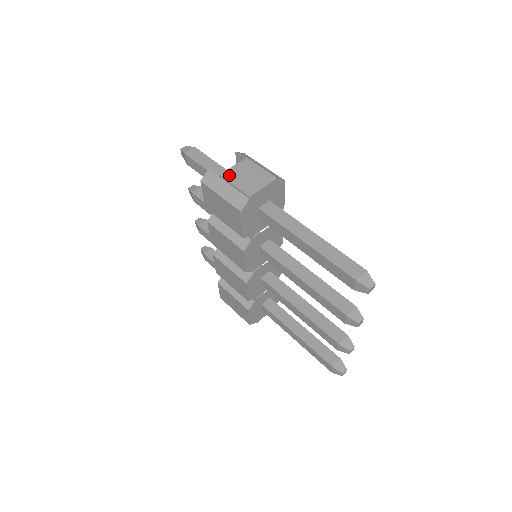
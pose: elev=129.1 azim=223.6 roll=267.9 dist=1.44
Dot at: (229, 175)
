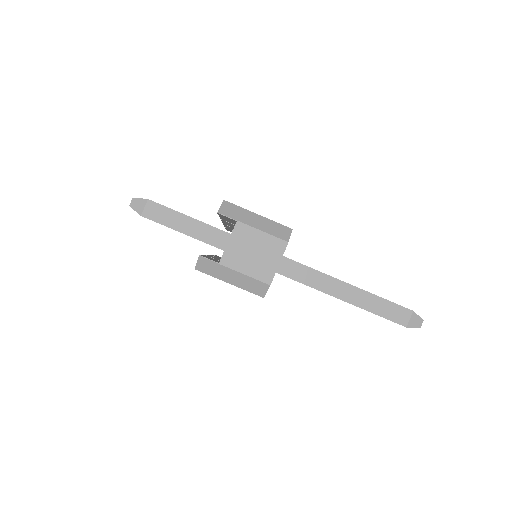
Dot at: (231, 260)
